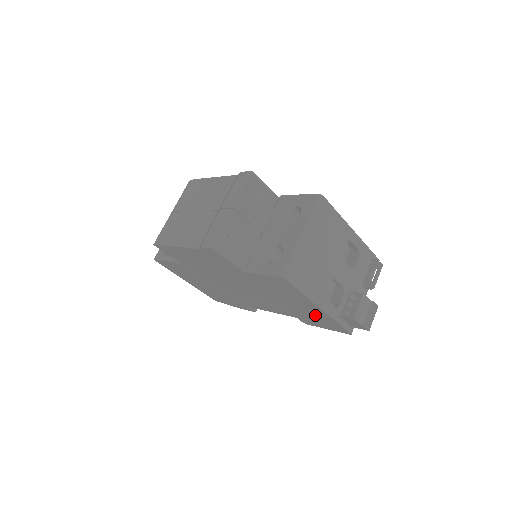
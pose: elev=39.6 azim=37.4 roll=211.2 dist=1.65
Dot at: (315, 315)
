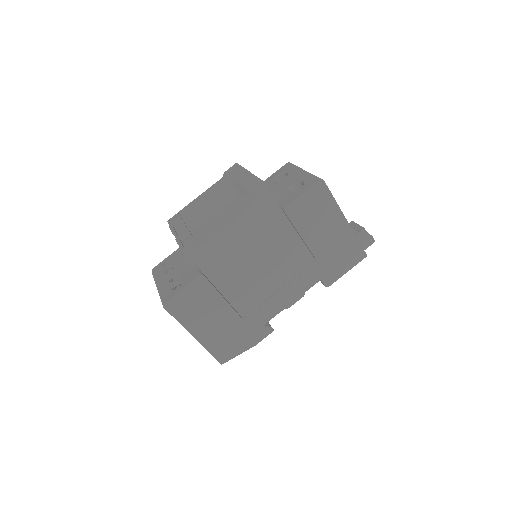
Dot at: (339, 245)
